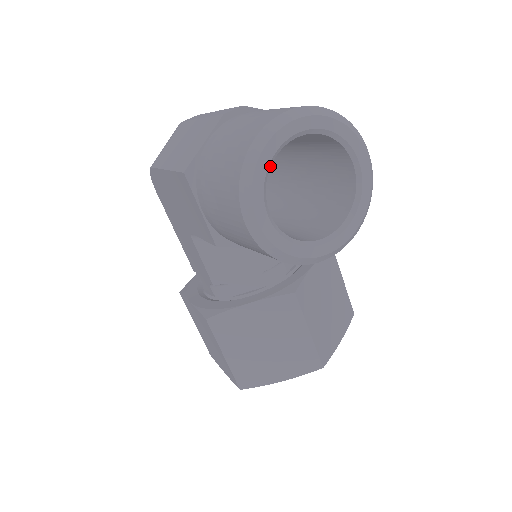
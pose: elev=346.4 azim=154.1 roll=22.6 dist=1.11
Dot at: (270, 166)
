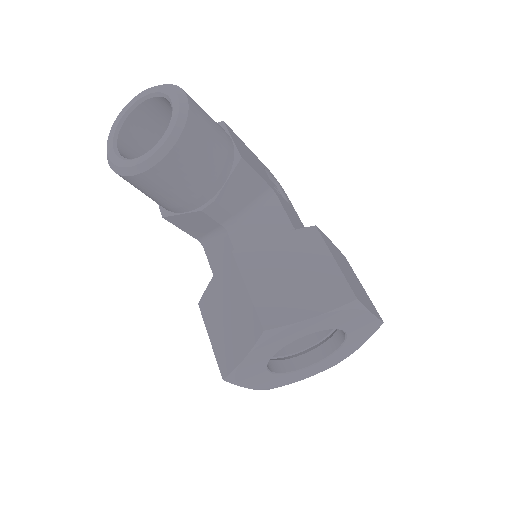
Dot at: (121, 126)
